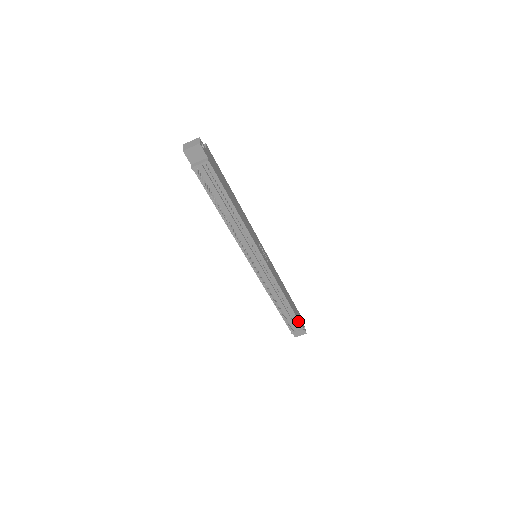
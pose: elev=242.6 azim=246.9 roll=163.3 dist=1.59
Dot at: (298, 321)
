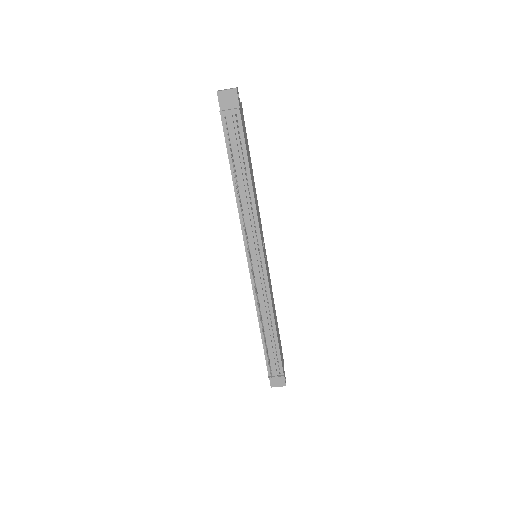
Dot at: (281, 362)
